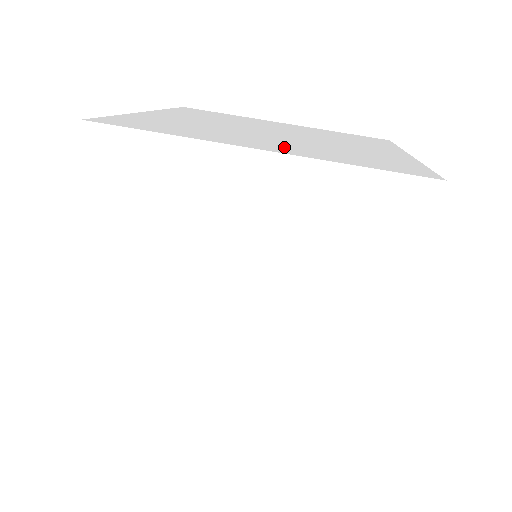
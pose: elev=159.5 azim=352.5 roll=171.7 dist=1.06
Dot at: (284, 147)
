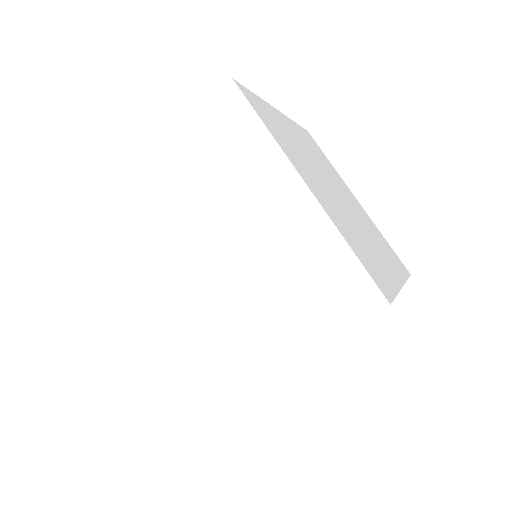
Dot at: occluded
